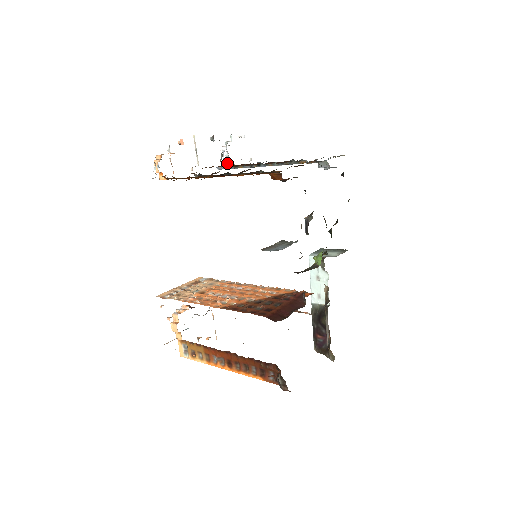
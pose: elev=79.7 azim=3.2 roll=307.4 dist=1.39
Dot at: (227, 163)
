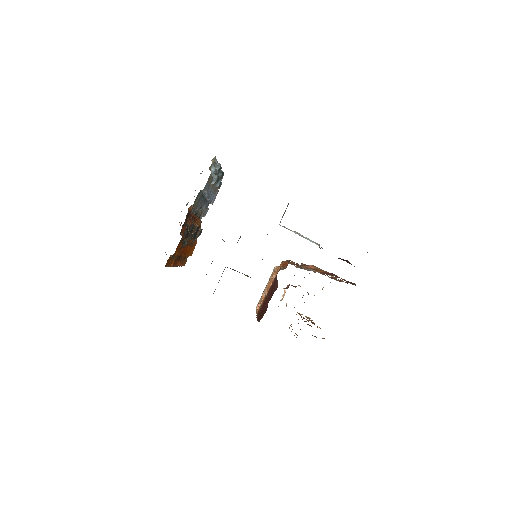
Dot at: occluded
